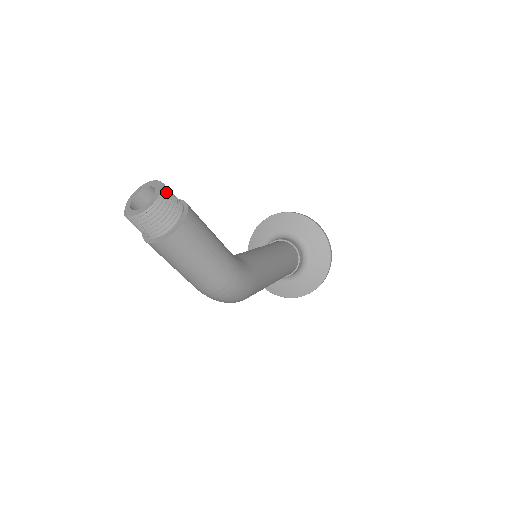
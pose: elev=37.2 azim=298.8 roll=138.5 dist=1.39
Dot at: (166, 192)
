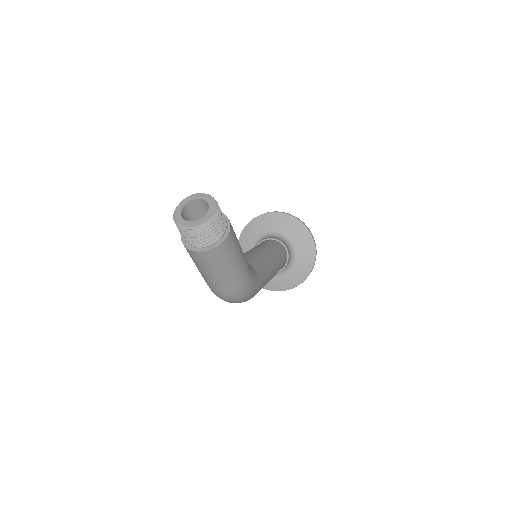
Dot at: (218, 210)
